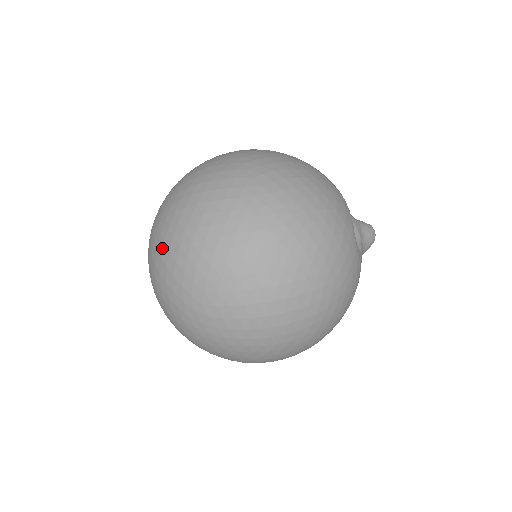
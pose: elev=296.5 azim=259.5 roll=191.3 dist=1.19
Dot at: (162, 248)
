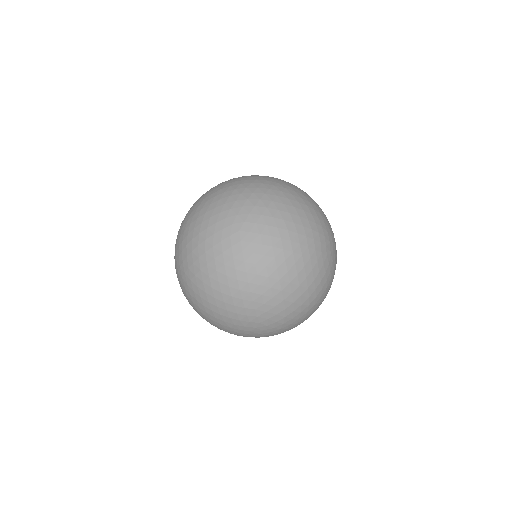
Dot at: (194, 254)
